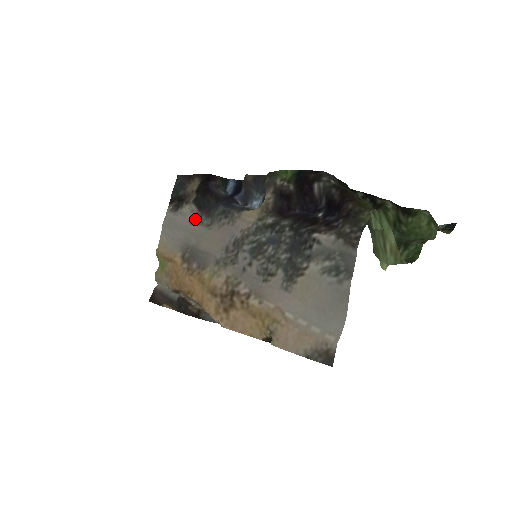
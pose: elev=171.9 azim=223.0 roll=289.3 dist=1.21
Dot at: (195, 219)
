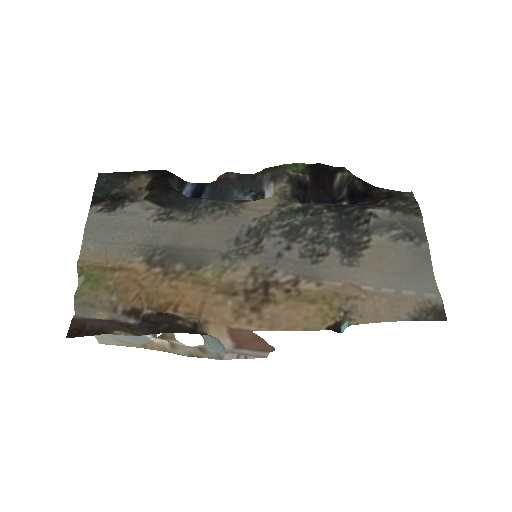
Dot at: (161, 215)
